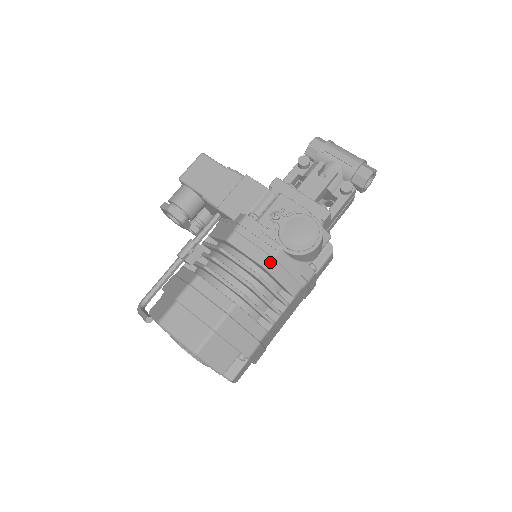
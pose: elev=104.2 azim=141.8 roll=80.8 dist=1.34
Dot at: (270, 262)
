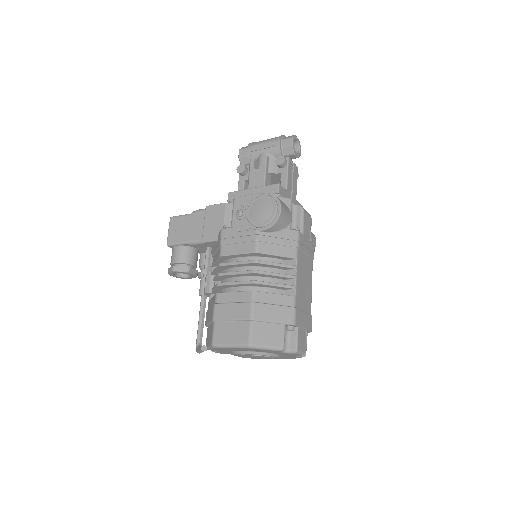
Dot at: (257, 246)
